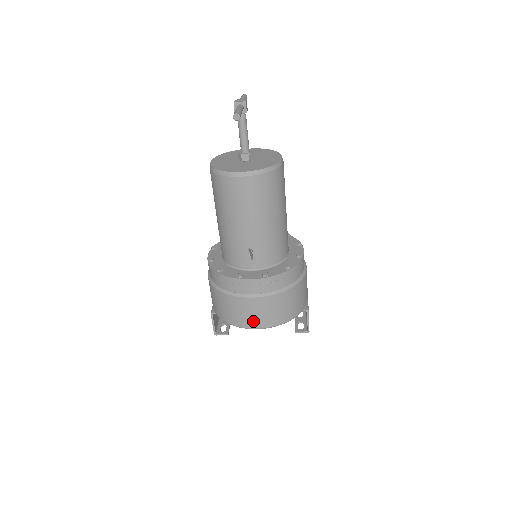
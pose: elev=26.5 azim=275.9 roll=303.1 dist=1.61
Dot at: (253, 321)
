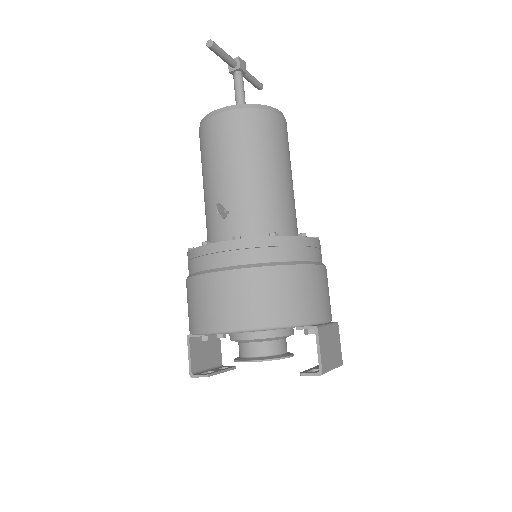
Dot at: (217, 316)
